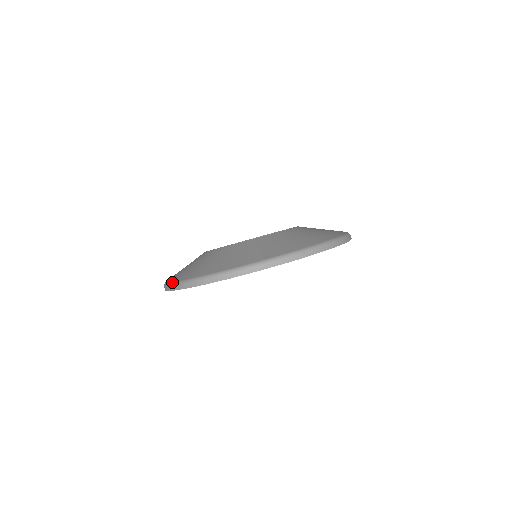
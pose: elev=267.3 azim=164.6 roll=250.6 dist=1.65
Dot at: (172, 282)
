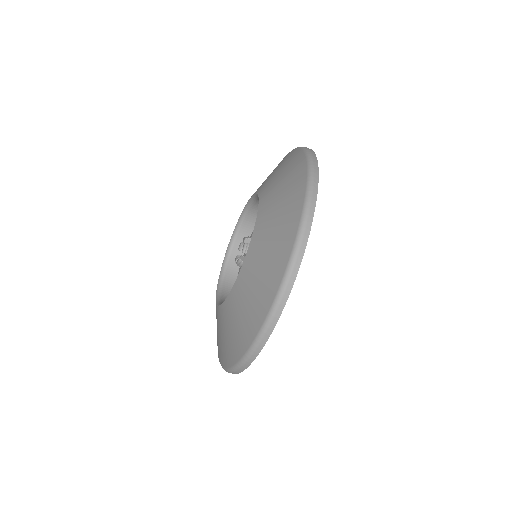
Dot at: (247, 351)
